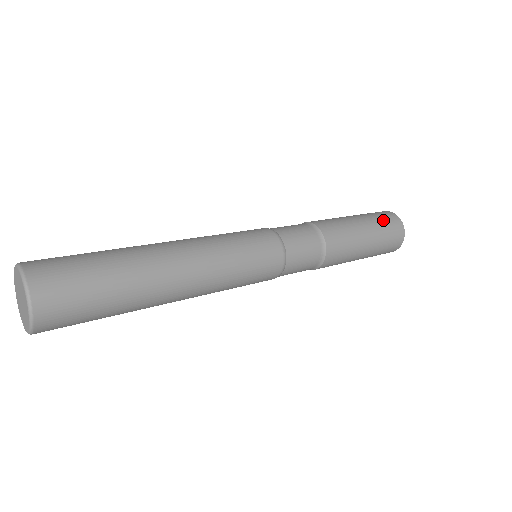
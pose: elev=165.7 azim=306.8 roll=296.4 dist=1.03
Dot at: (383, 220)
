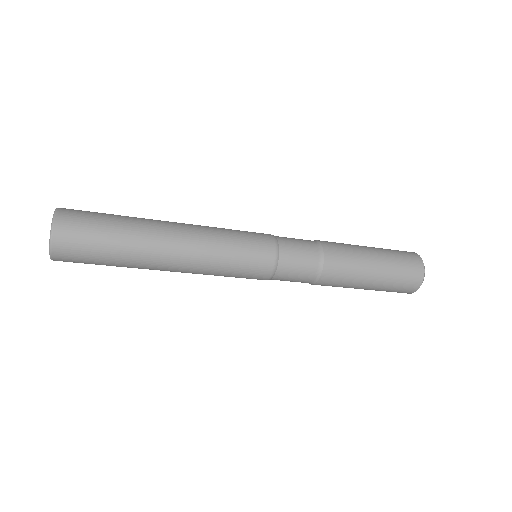
Dot at: (402, 262)
